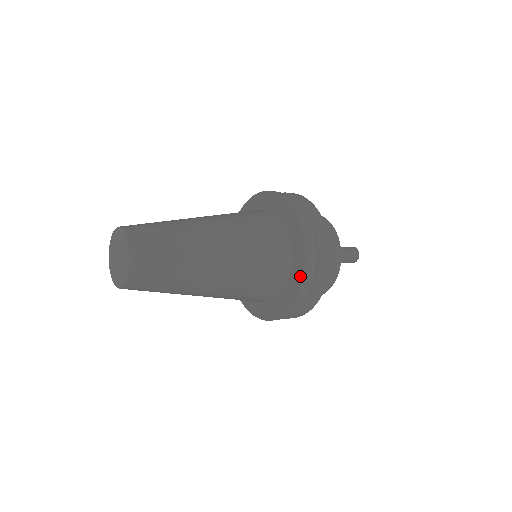
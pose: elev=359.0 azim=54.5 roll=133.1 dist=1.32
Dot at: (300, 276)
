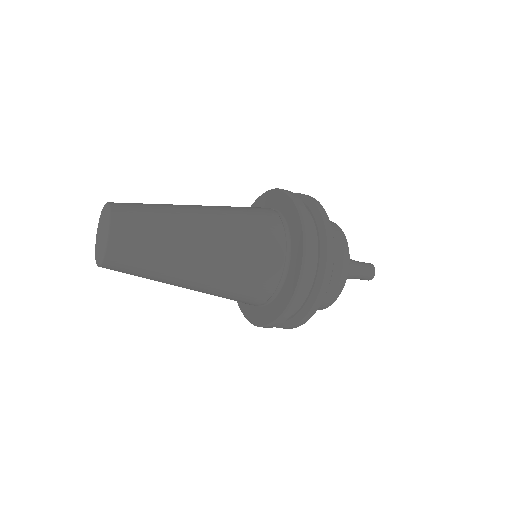
Dot at: (292, 291)
